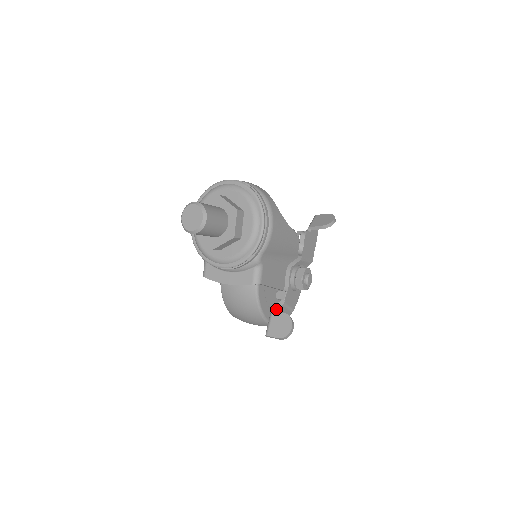
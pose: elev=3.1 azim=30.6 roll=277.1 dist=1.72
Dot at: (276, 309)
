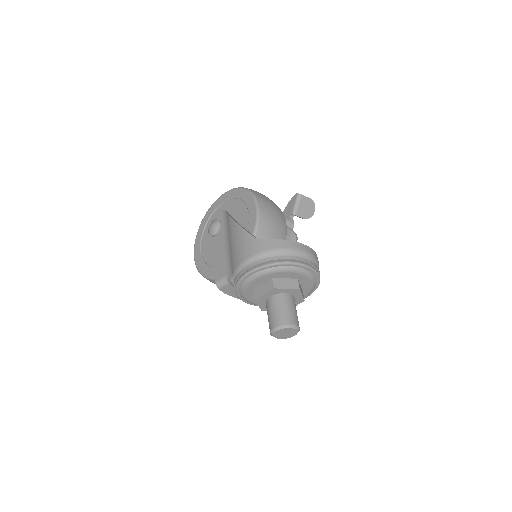
Dot at: occluded
